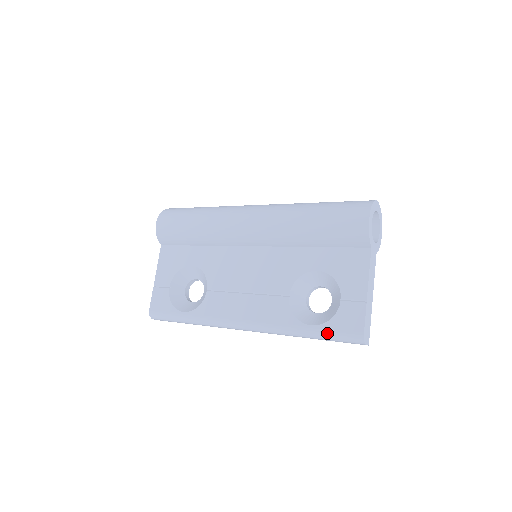
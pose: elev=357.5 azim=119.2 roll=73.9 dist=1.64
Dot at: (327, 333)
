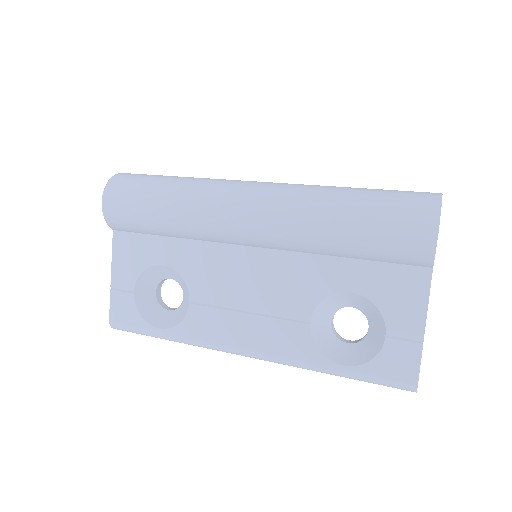
Dot at: (365, 377)
